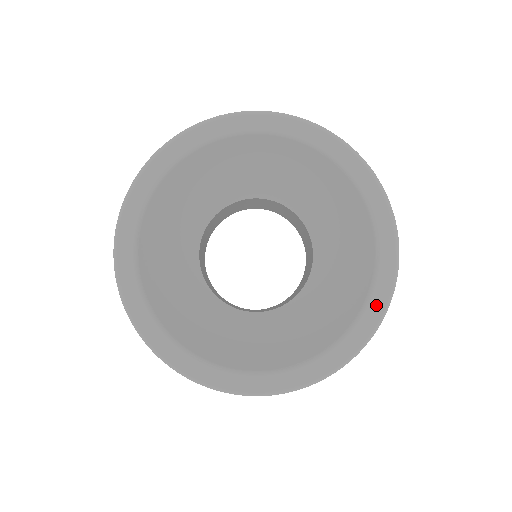
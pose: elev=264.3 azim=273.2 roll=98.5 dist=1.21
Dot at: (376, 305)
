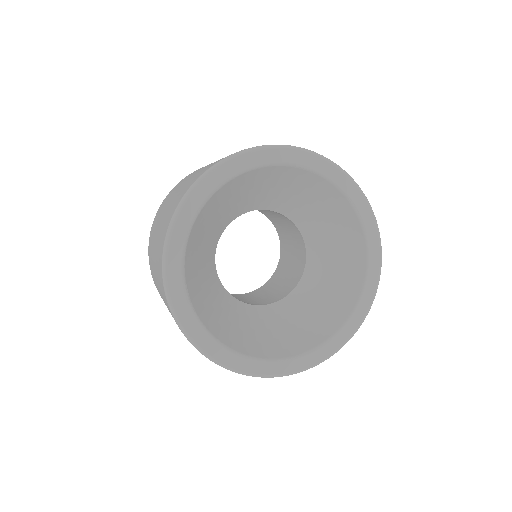
Dot at: (374, 254)
